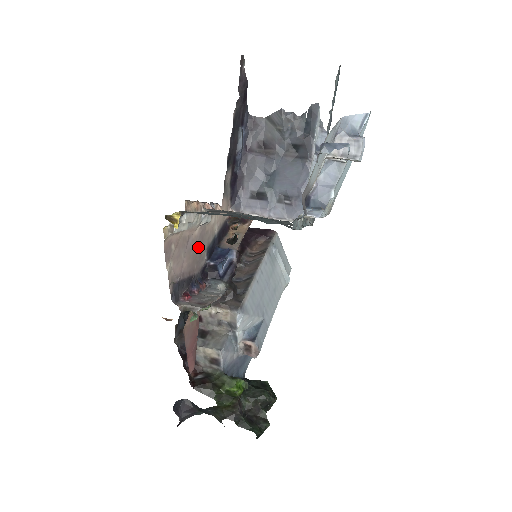
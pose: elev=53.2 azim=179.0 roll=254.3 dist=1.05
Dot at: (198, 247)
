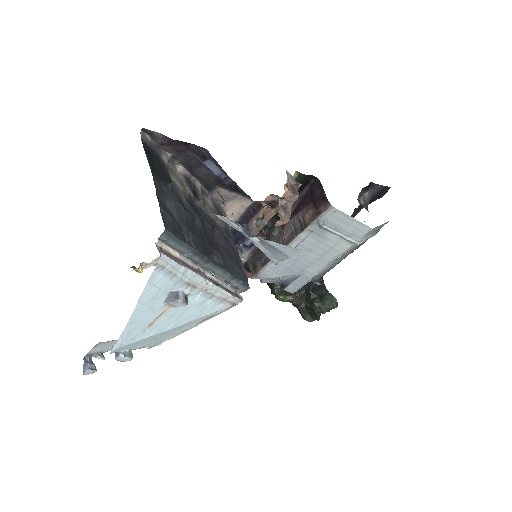
Dot at: occluded
